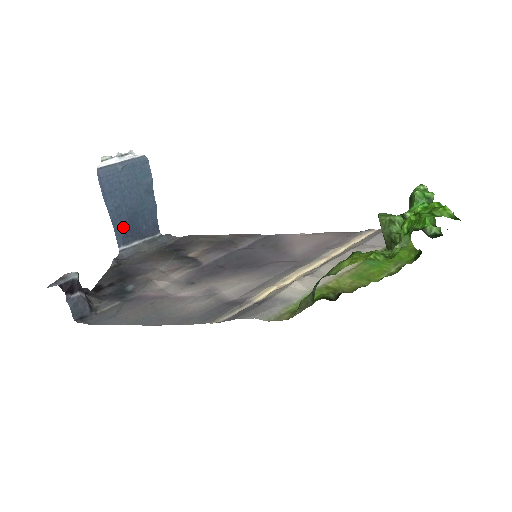
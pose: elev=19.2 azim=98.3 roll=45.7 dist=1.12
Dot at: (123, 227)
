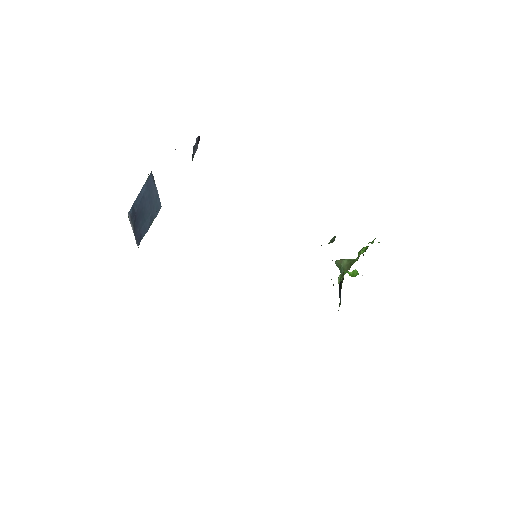
Dot at: (136, 209)
